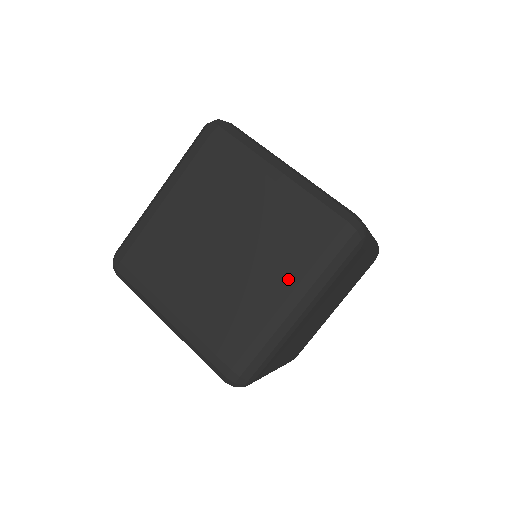
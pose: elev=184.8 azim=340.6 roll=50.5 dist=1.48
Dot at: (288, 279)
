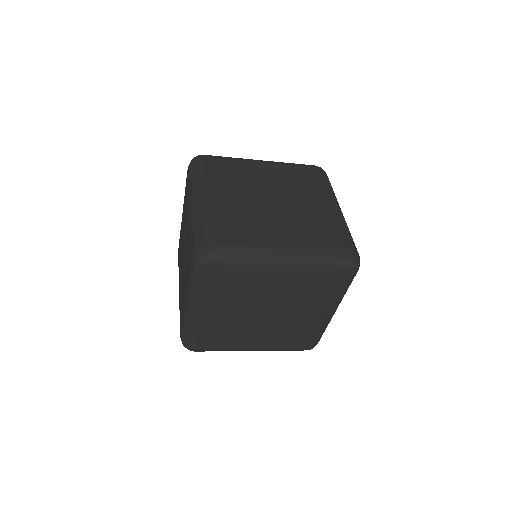
Dot at: (297, 241)
